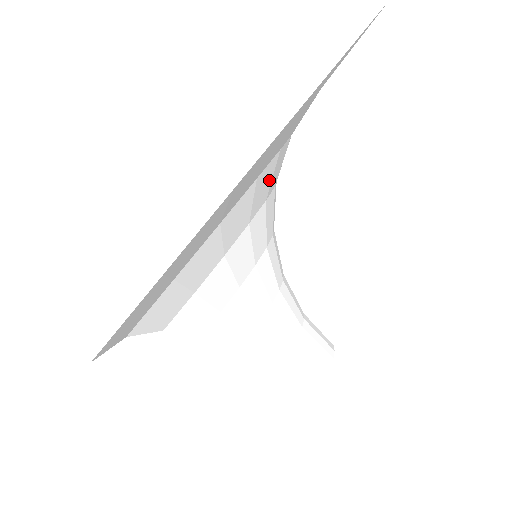
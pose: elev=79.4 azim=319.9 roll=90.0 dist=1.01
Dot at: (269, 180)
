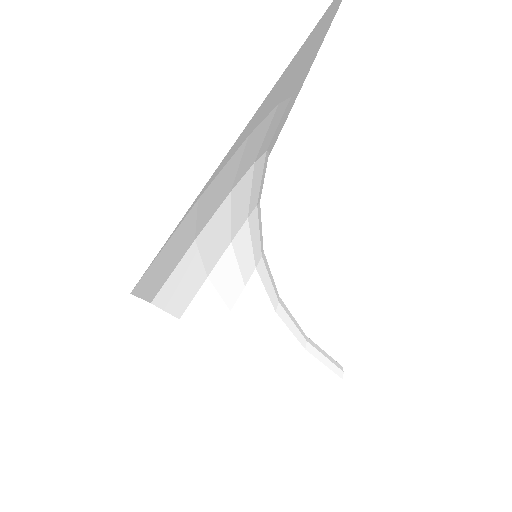
Dot at: (259, 180)
